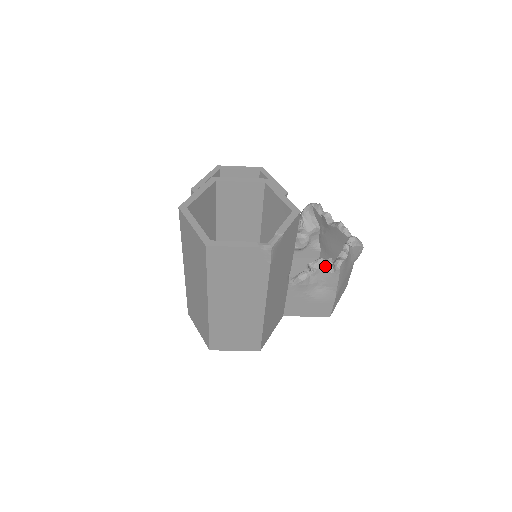
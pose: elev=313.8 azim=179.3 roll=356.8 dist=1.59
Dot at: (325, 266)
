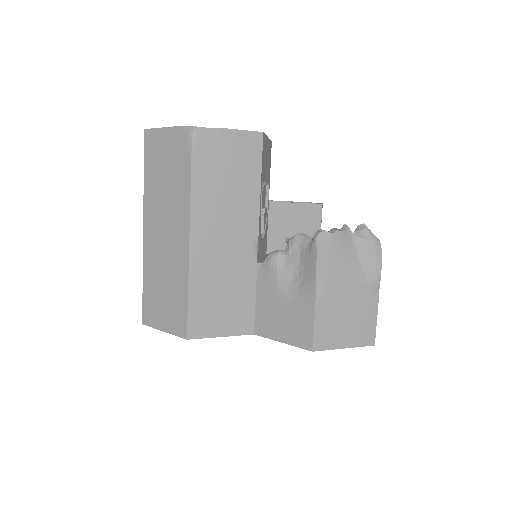
Dot at: (304, 242)
